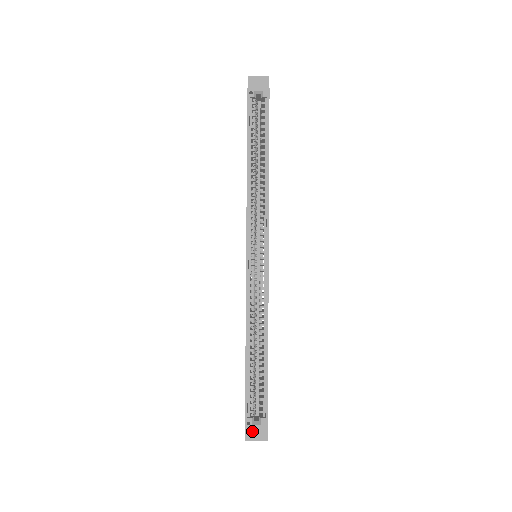
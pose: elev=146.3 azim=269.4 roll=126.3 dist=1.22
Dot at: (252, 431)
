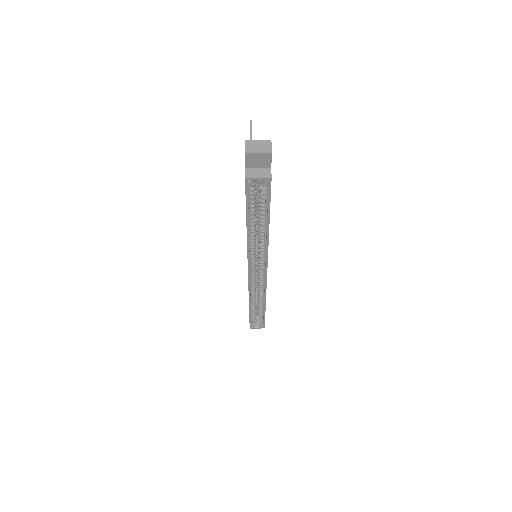
Dot at: occluded
